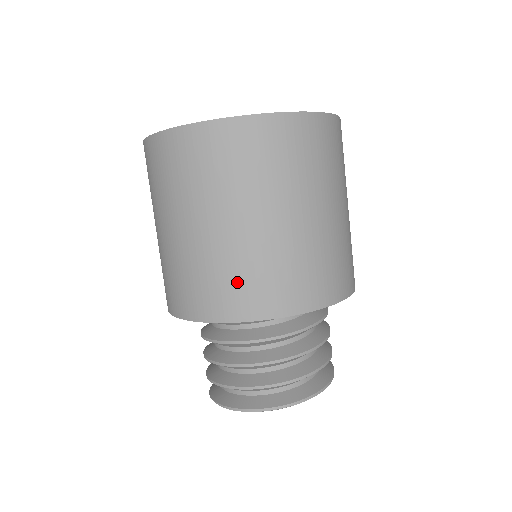
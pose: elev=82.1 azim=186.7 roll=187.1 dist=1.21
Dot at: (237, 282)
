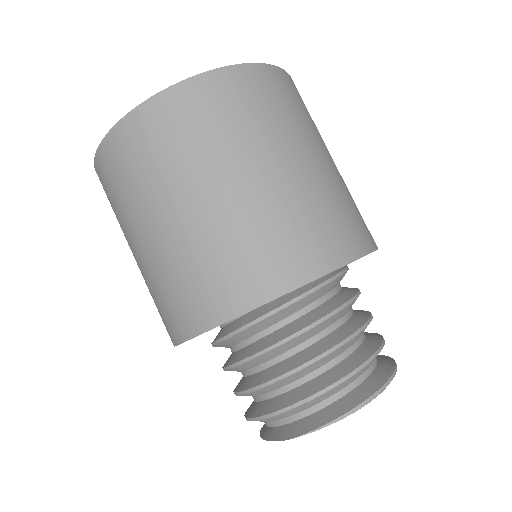
Dot at: (332, 218)
